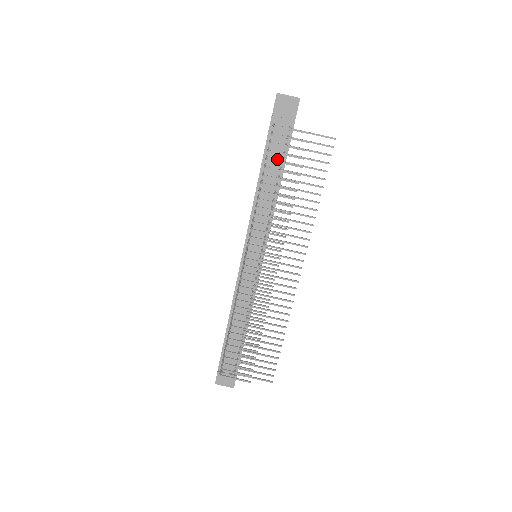
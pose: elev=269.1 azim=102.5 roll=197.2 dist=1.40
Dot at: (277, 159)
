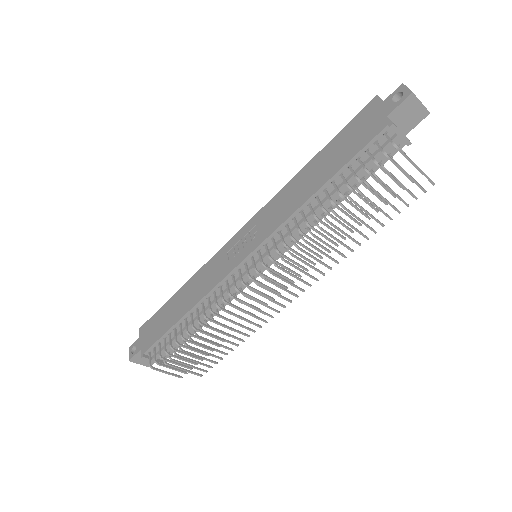
Dot at: (359, 173)
